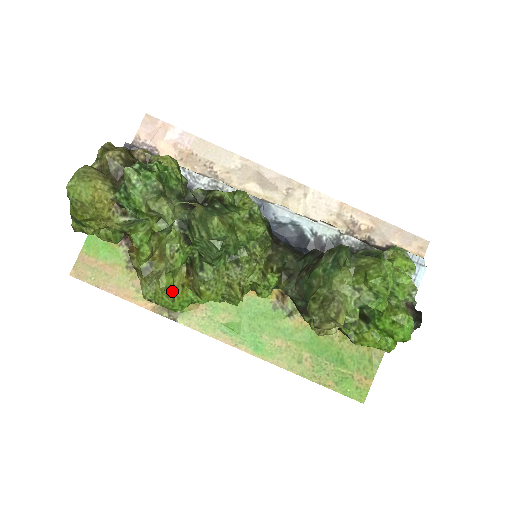
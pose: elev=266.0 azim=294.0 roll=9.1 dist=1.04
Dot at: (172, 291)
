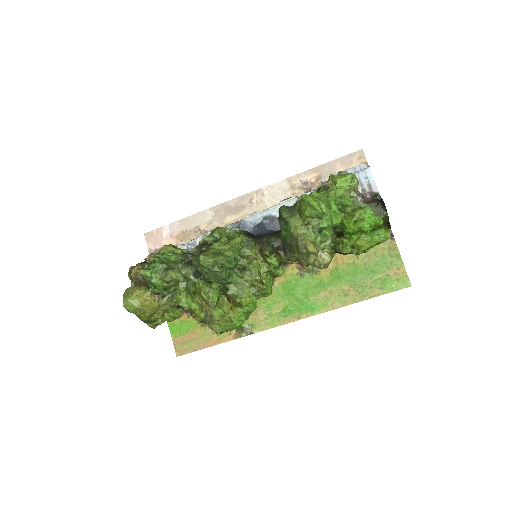
Dot at: (226, 317)
